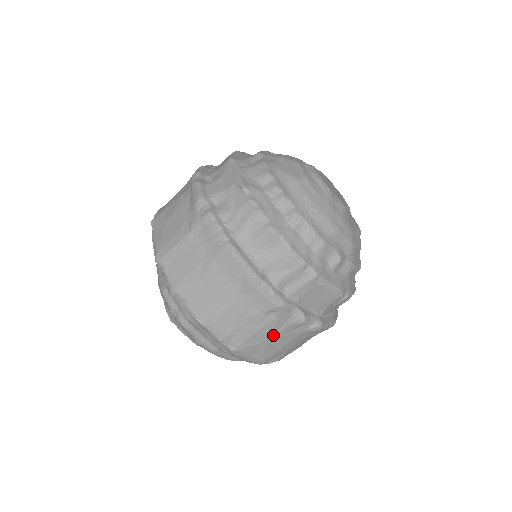
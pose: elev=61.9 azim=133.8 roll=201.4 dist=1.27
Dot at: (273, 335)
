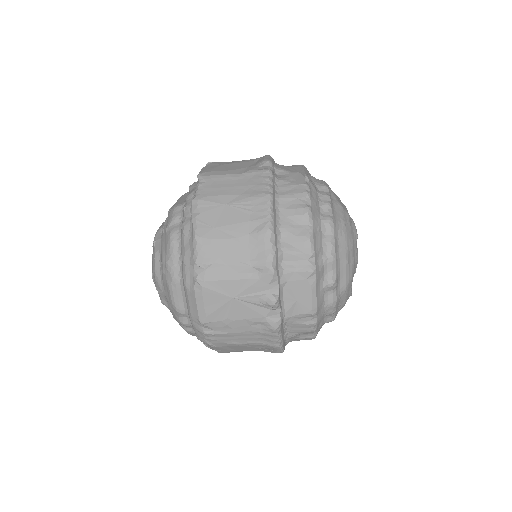
Dot at: (240, 296)
